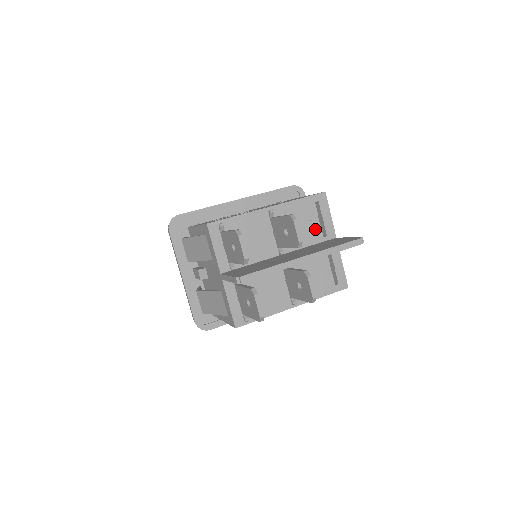
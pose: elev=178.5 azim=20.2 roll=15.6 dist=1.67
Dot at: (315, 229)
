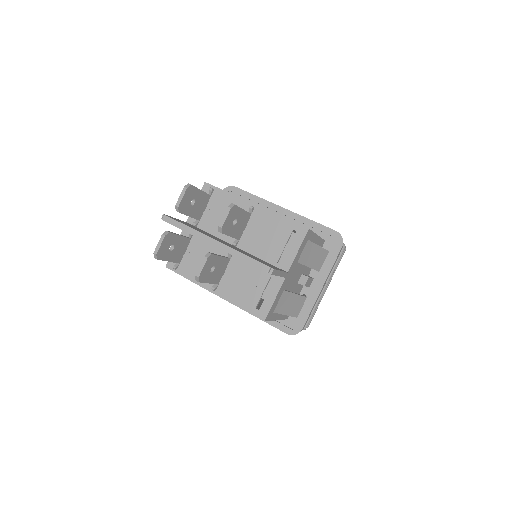
Dot at: (276, 250)
